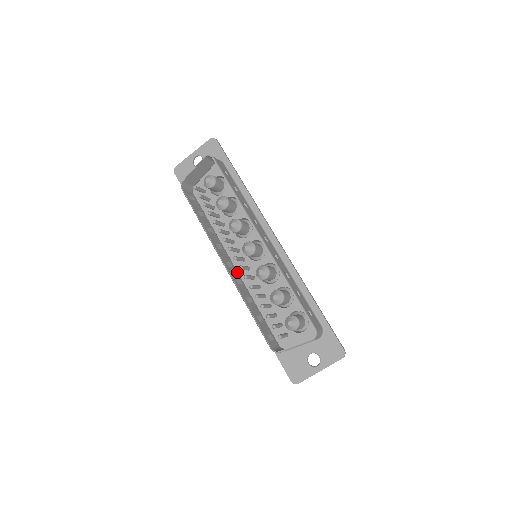
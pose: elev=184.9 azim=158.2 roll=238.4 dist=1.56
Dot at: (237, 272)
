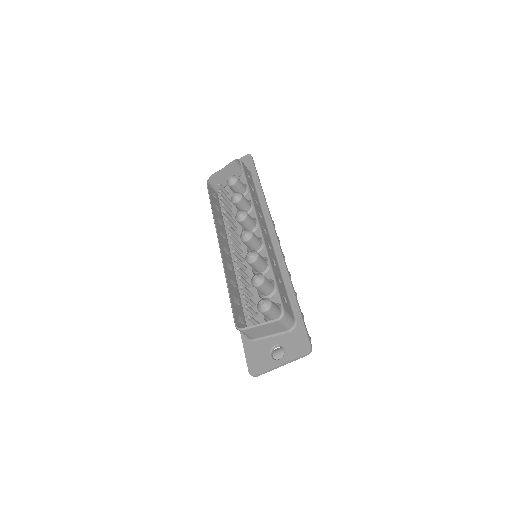
Dot at: (232, 261)
